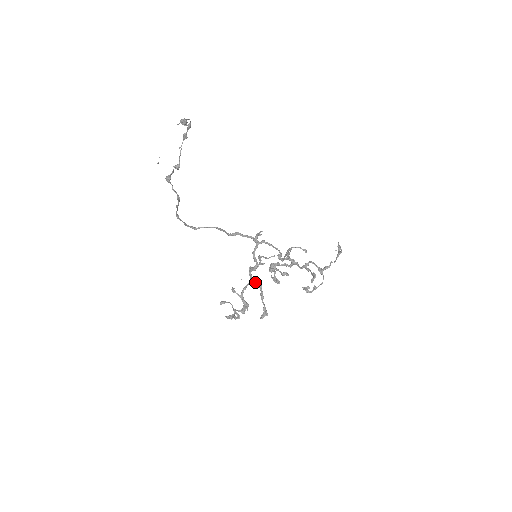
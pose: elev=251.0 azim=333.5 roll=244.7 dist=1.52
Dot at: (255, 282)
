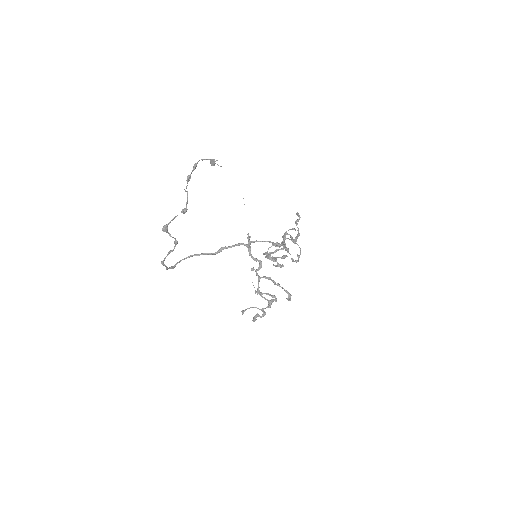
Dot at: (265, 277)
